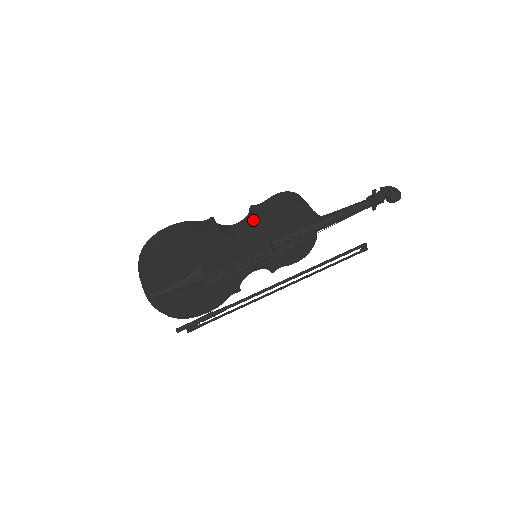
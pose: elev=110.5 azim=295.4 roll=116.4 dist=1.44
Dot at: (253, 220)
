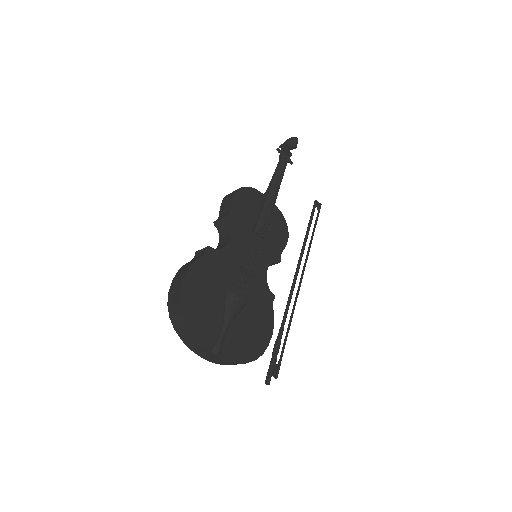
Dot at: (225, 227)
